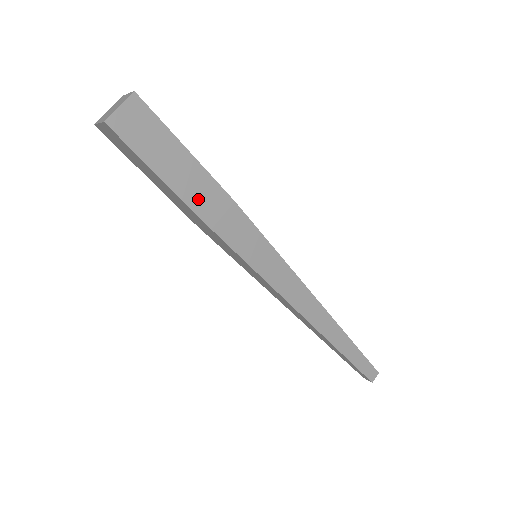
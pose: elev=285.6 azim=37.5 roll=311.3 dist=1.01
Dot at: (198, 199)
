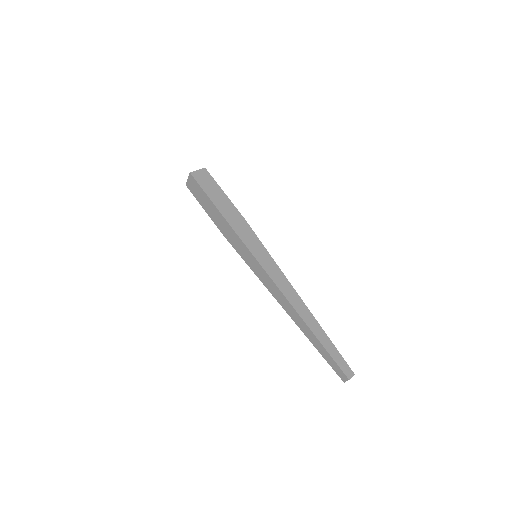
Dot at: (225, 211)
